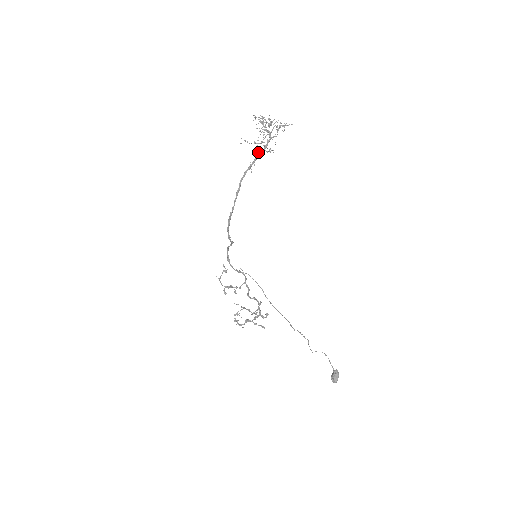
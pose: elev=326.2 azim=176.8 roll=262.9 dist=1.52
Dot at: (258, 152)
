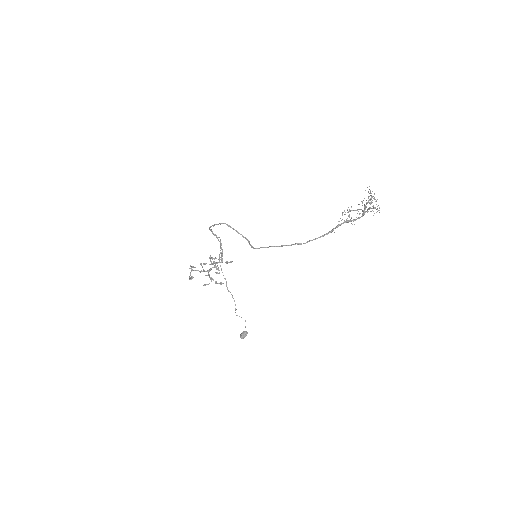
Dot at: (347, 222)
